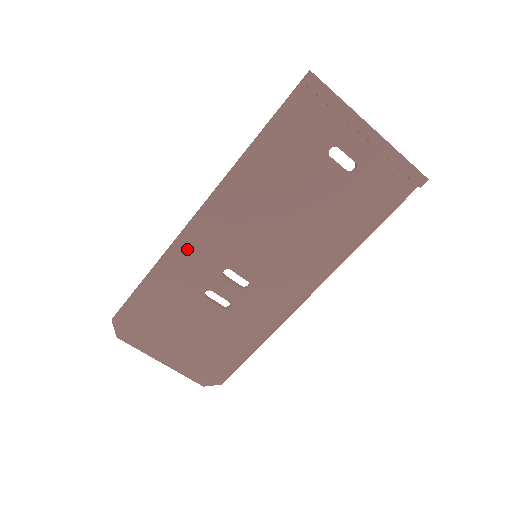
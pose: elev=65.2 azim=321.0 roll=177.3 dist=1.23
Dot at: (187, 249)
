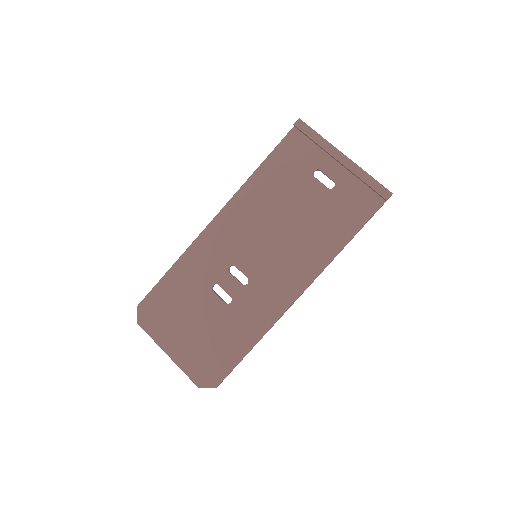
Dot at: (204, 246)
